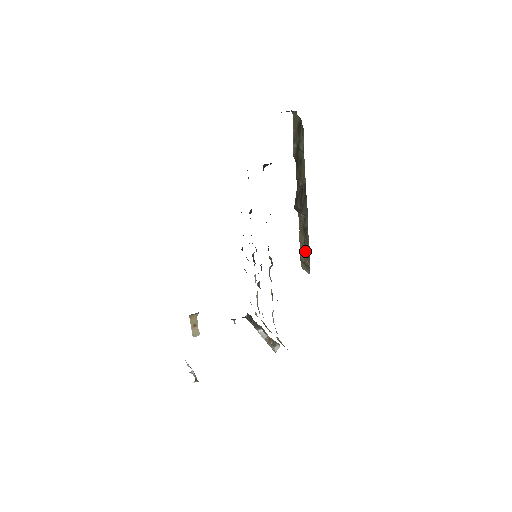
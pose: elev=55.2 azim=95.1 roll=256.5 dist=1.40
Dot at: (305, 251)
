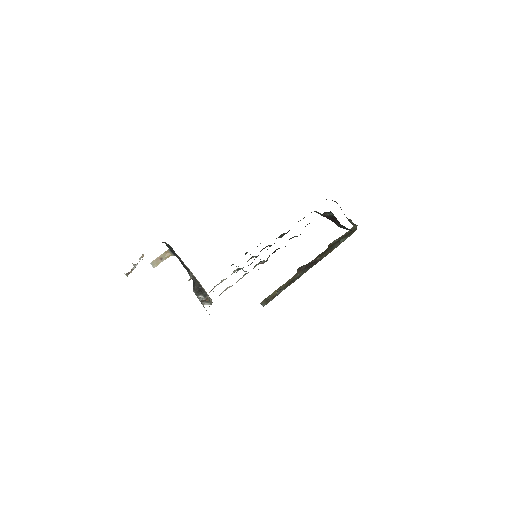
Dot at: (280, 289)
